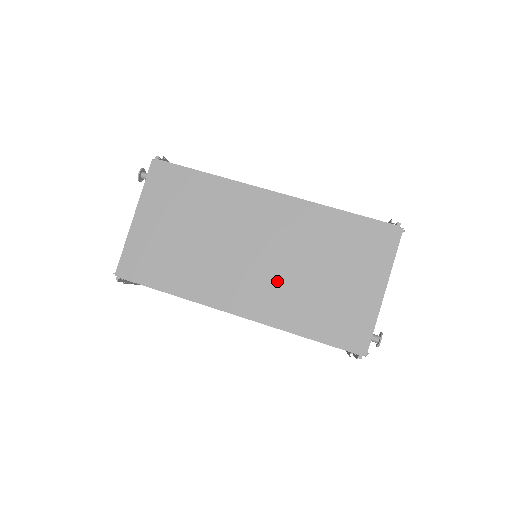
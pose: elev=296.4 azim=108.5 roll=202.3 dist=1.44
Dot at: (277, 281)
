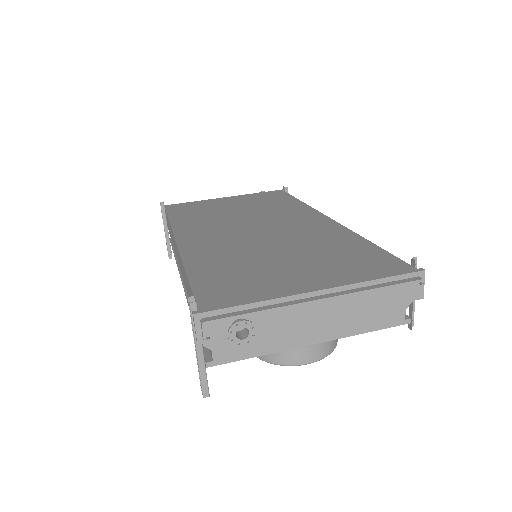
Dot at: (240, 244)
